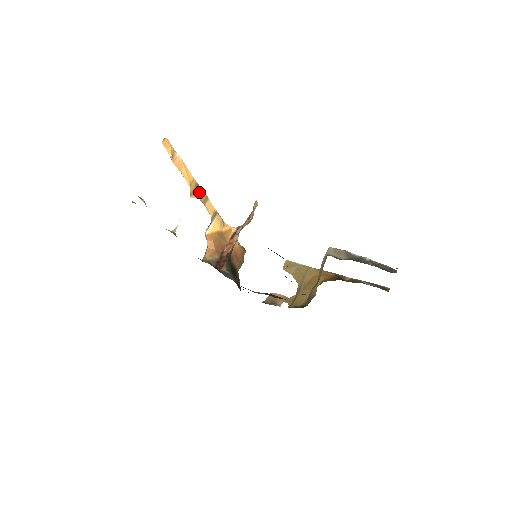
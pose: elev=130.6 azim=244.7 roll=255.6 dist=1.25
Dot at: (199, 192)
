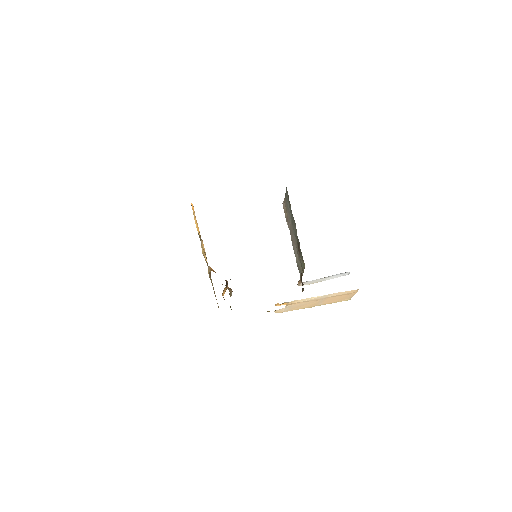
Dot at: occluded
